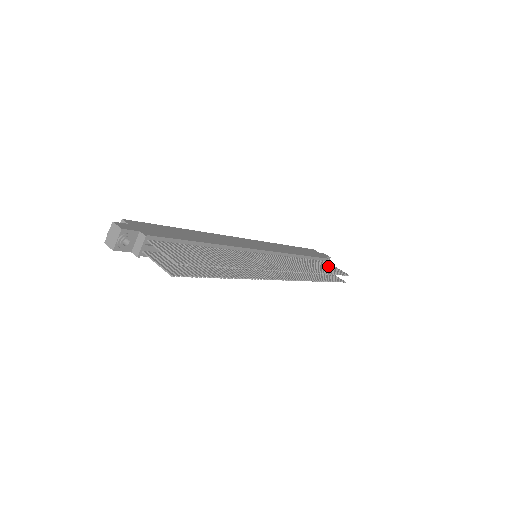
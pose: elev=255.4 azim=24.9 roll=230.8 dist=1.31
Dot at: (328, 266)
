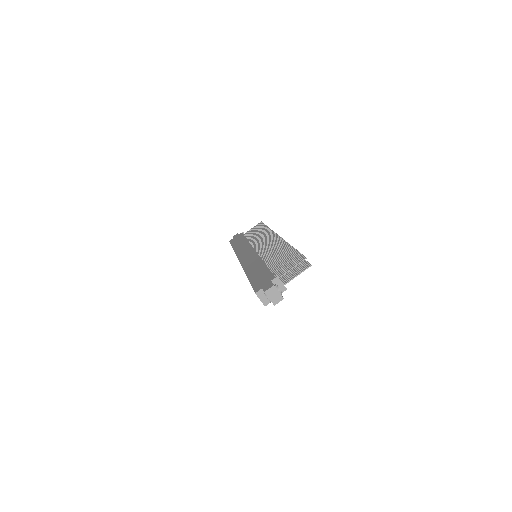
Dot at: occluded
